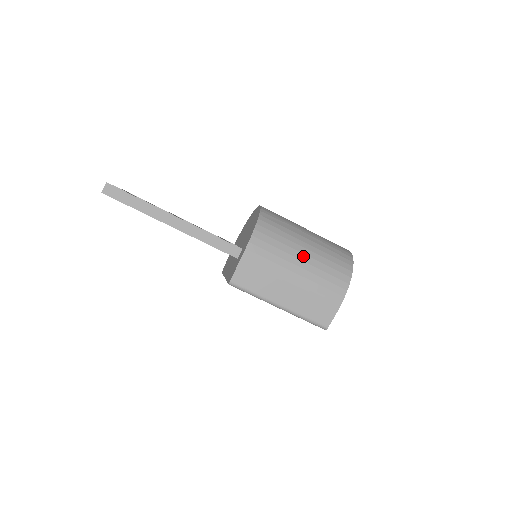
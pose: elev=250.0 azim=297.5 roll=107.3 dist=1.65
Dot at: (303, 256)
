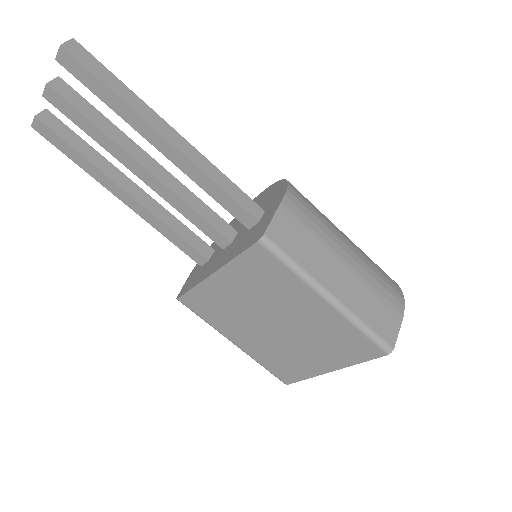
Dot at: (347, 239)
